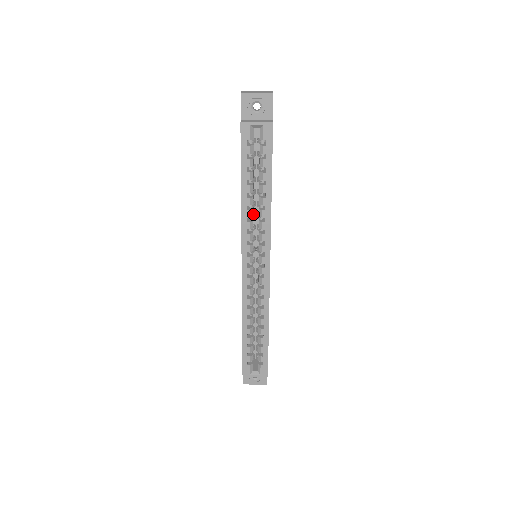
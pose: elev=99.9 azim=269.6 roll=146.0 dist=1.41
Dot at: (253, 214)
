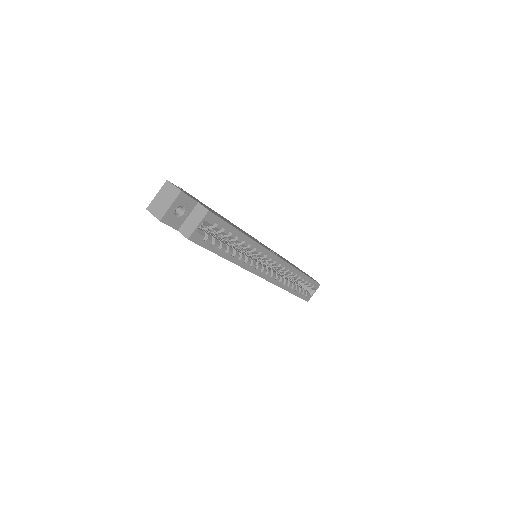
Dot at: occluded
